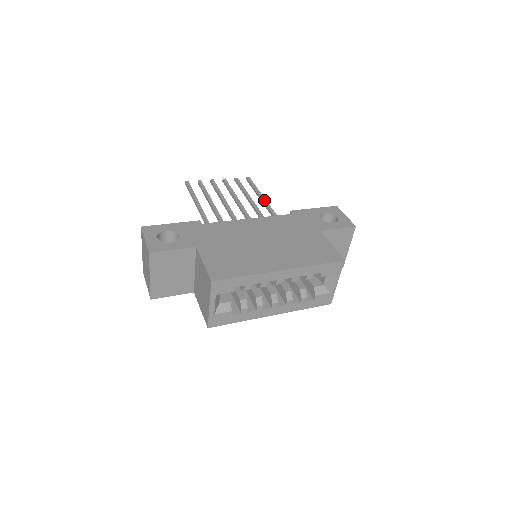
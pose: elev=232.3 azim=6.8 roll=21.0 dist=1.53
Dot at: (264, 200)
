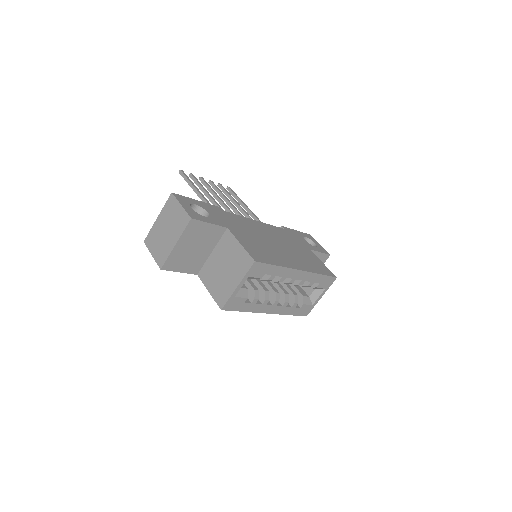
Dot at: (251, 211)
